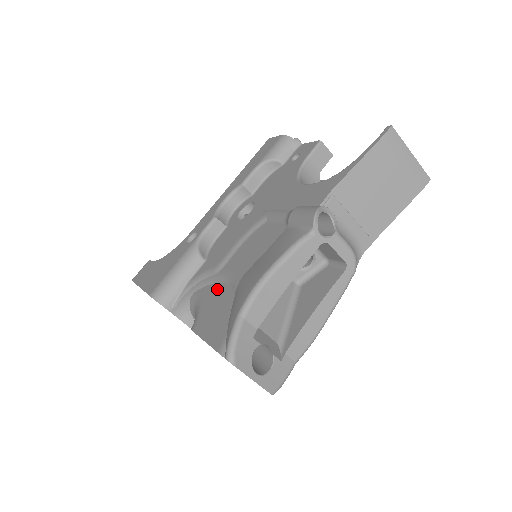
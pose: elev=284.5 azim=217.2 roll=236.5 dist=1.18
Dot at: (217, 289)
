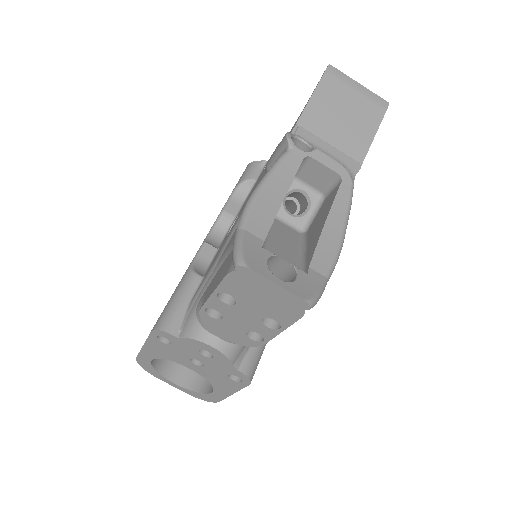
Dot at: (218, 271)
